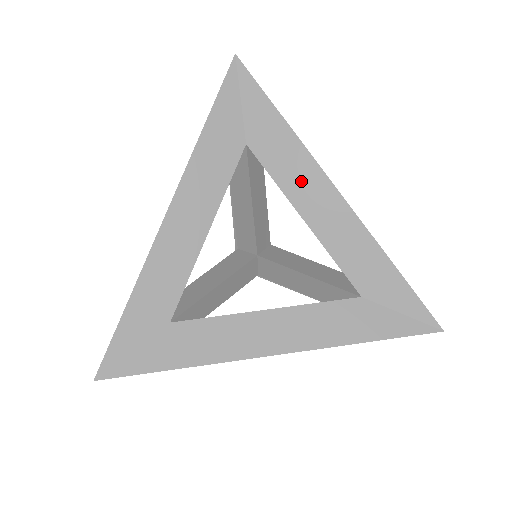
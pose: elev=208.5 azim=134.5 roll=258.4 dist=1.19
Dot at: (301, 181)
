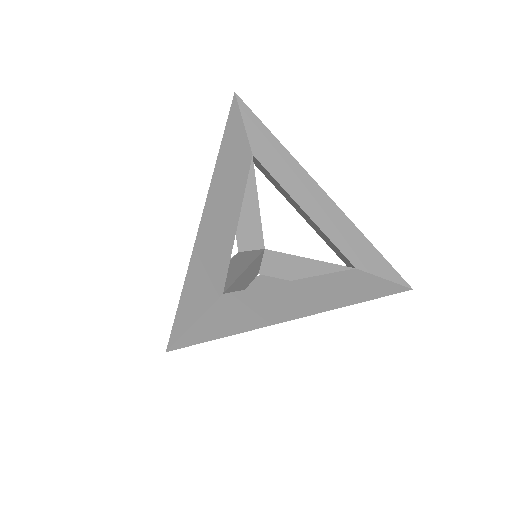
Dot at: (297, 183)
